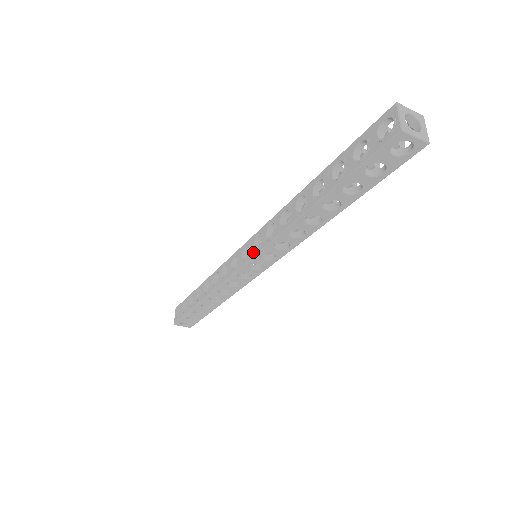
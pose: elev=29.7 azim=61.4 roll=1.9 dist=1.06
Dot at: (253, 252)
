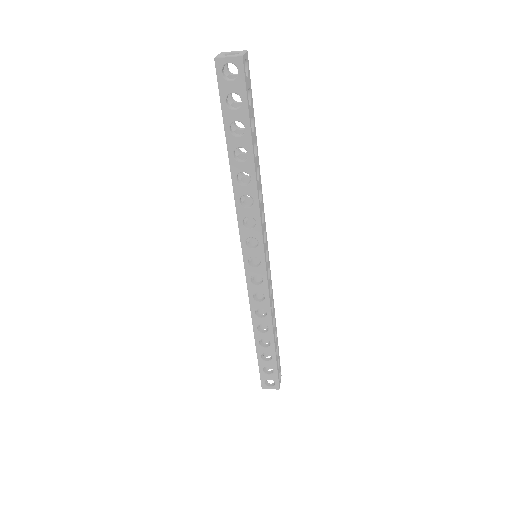
Dot at: (242, 247)
